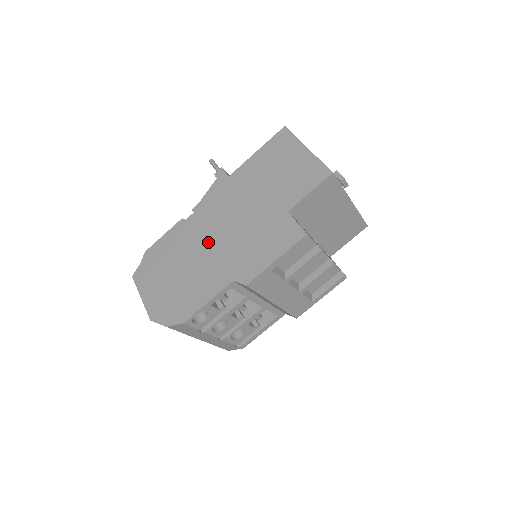
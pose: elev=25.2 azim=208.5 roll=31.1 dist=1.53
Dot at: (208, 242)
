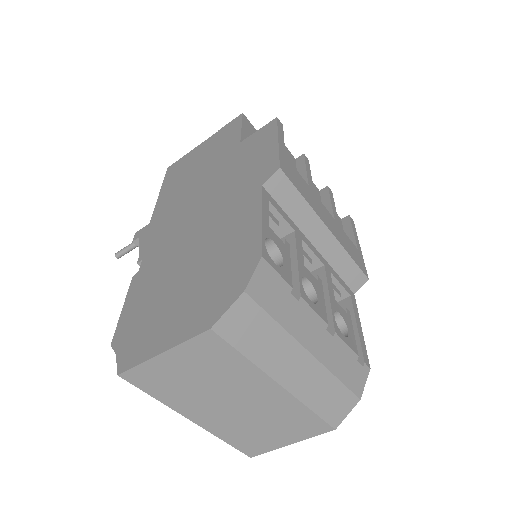
Dot at: (190, 231)
